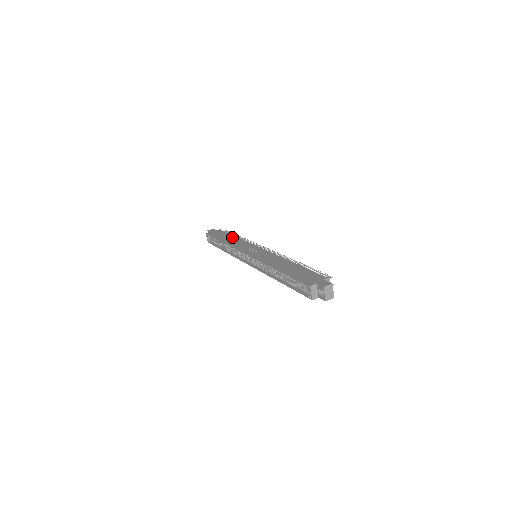
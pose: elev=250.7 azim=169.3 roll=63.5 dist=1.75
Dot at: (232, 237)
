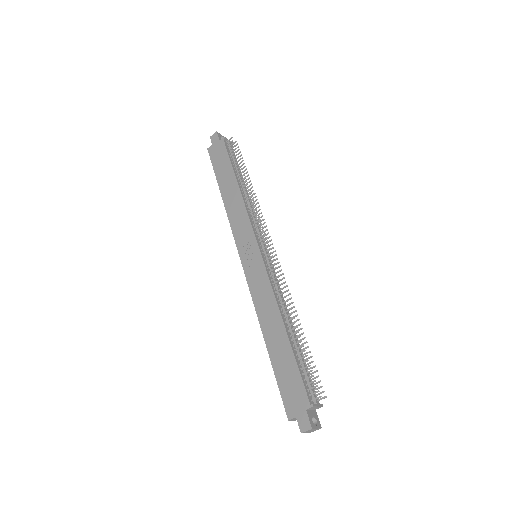
Dot at: (232, 184)
